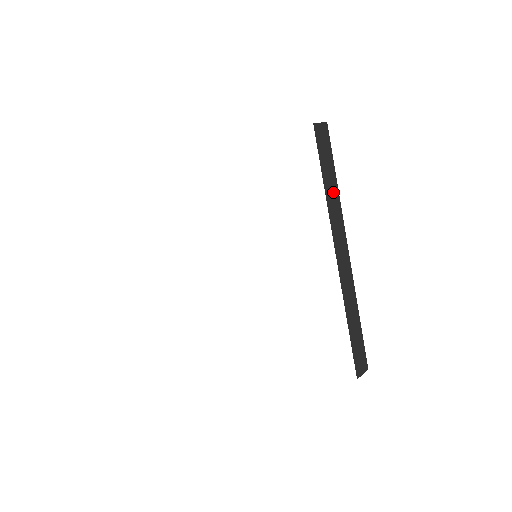
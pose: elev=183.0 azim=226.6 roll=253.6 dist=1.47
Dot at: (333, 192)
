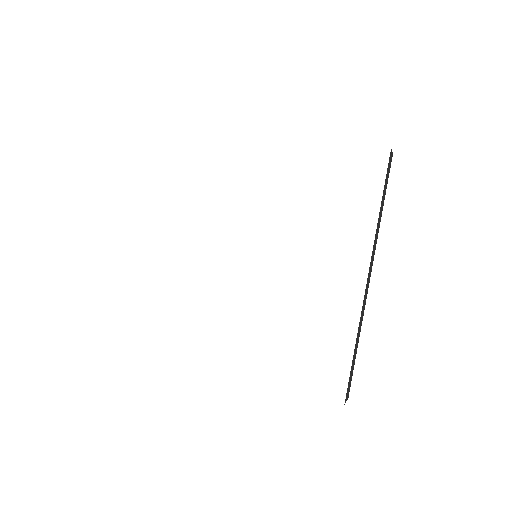
Dot at: (380, 217)
